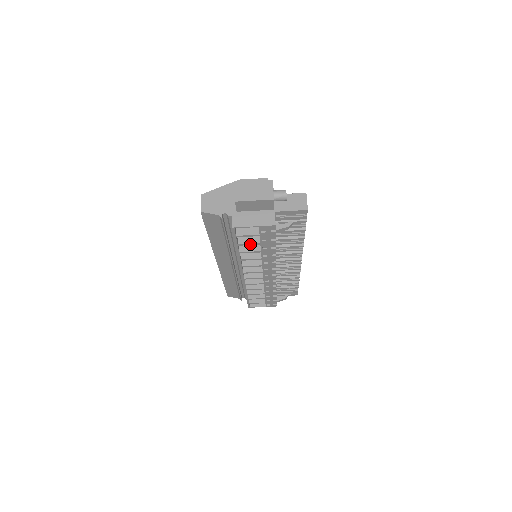
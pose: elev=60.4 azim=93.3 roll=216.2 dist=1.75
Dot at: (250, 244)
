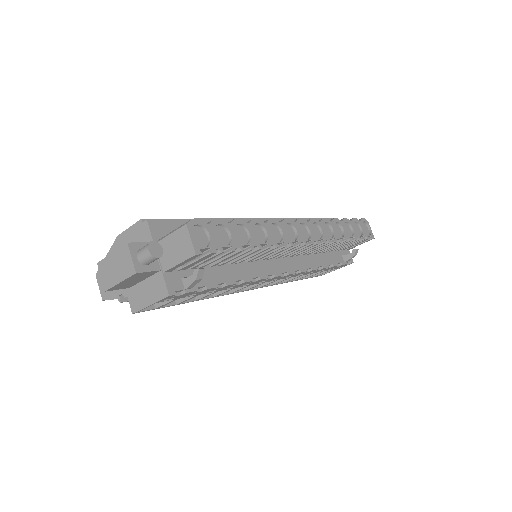
Dot at: (189, 299)
